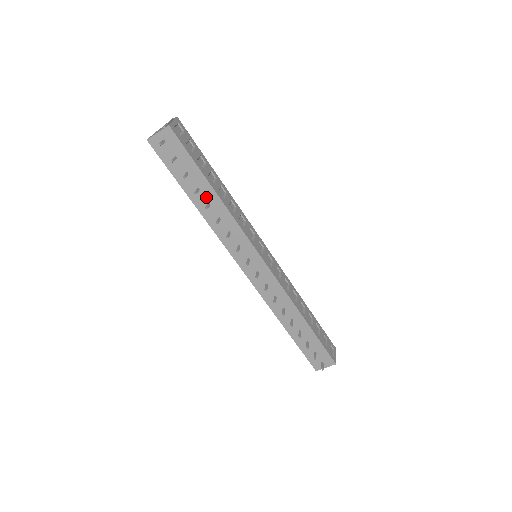
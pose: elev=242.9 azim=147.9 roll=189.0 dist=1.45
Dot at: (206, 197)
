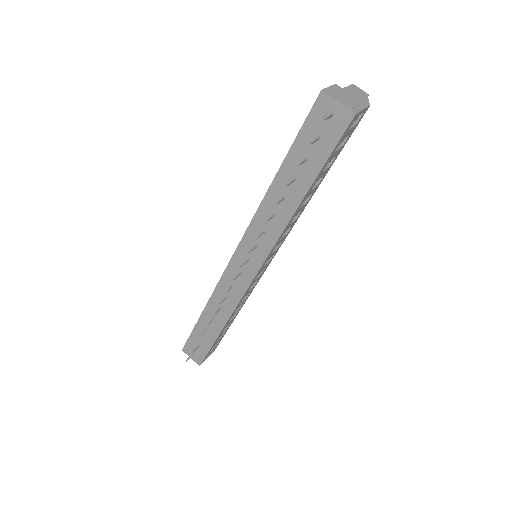
Dot at: (290, 191)
